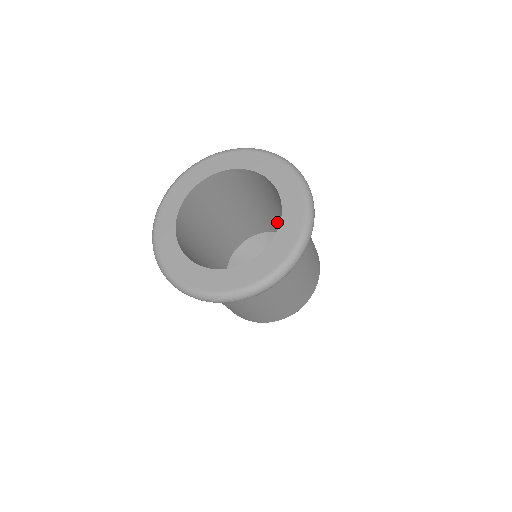
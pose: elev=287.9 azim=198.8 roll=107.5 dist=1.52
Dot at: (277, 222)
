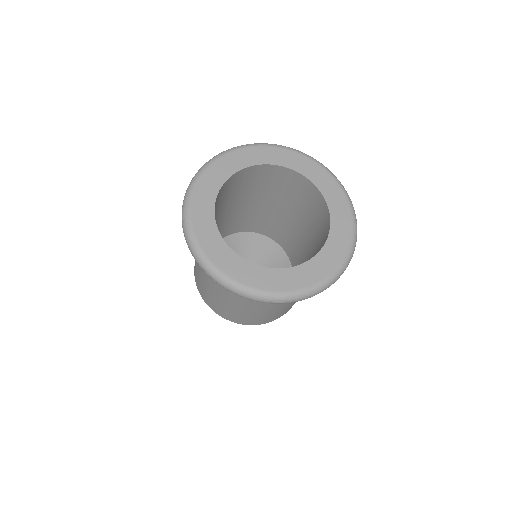
Dot at: (266, 223)
